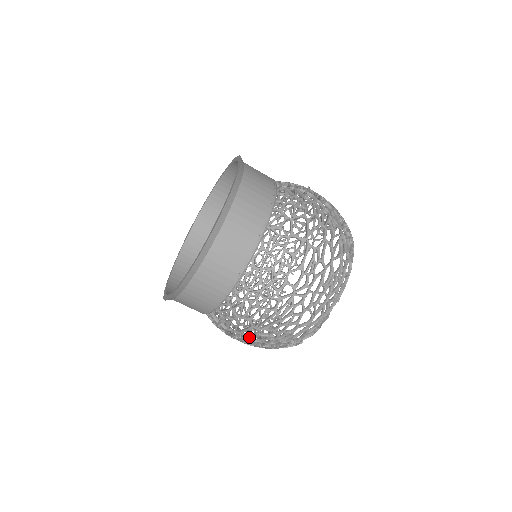
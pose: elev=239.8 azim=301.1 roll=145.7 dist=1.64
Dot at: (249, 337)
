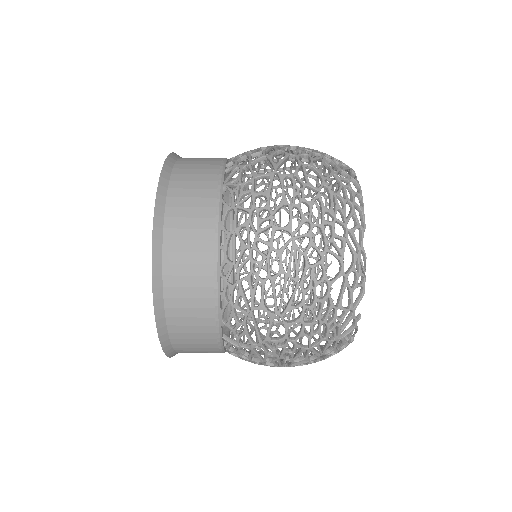
Dot at: (281, 338)
